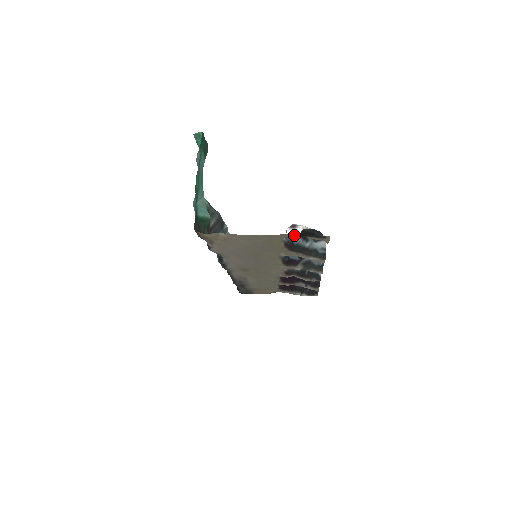
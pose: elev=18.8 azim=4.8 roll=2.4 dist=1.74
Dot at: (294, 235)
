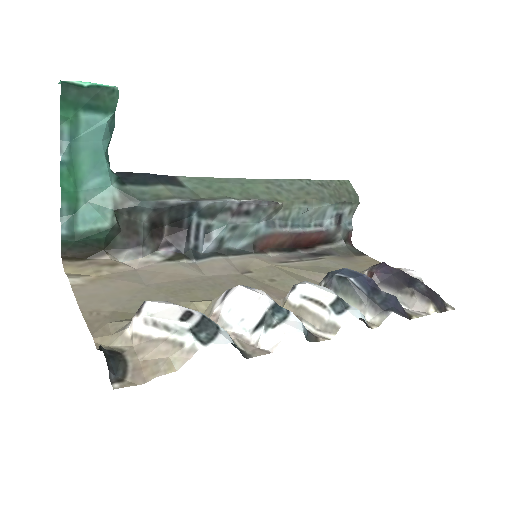
Dot at: (96, 345)
